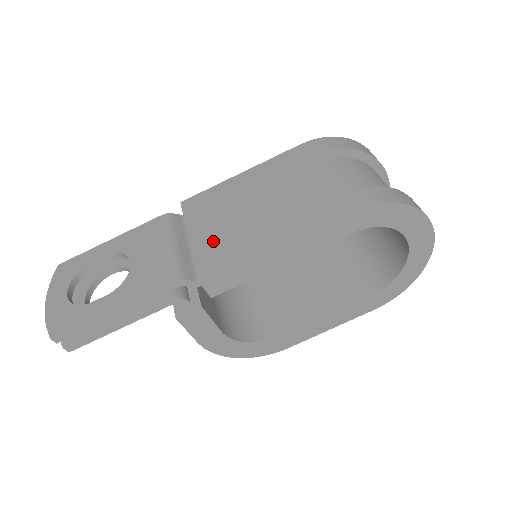
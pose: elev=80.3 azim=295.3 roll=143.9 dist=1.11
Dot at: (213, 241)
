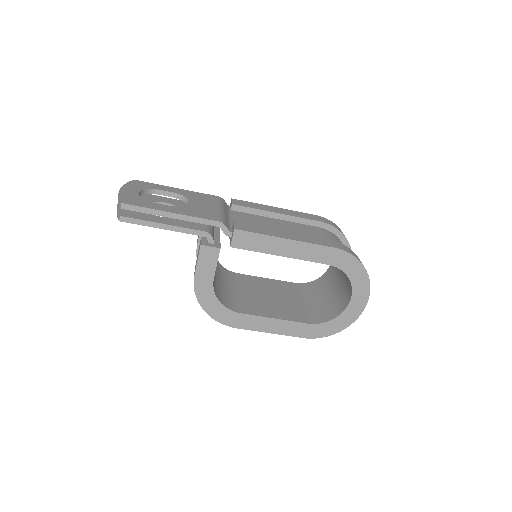
Dot at: (246, 223)
